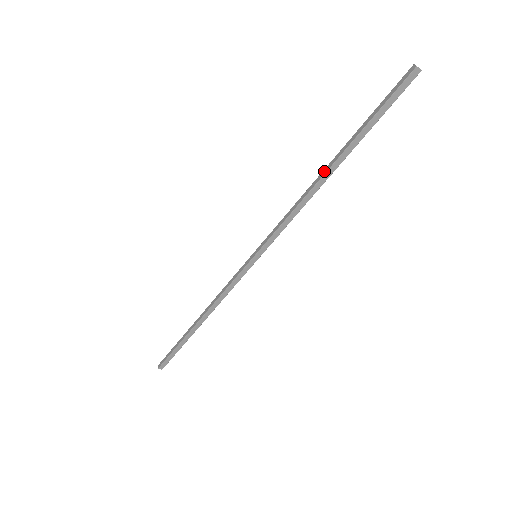
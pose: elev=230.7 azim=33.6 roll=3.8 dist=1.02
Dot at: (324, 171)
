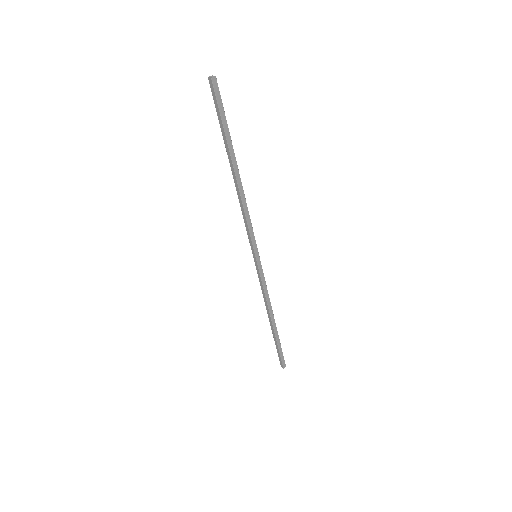
Dot at: (235, 175)
